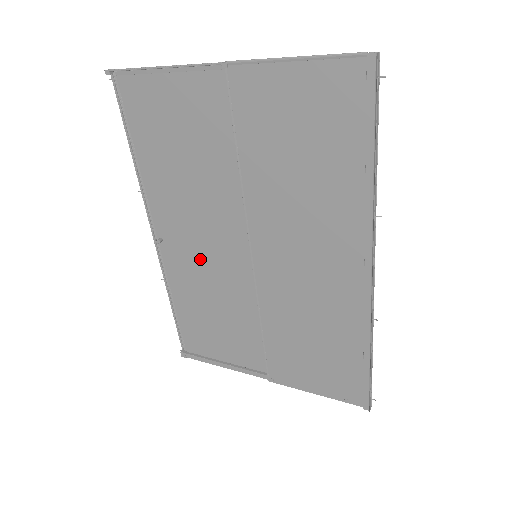
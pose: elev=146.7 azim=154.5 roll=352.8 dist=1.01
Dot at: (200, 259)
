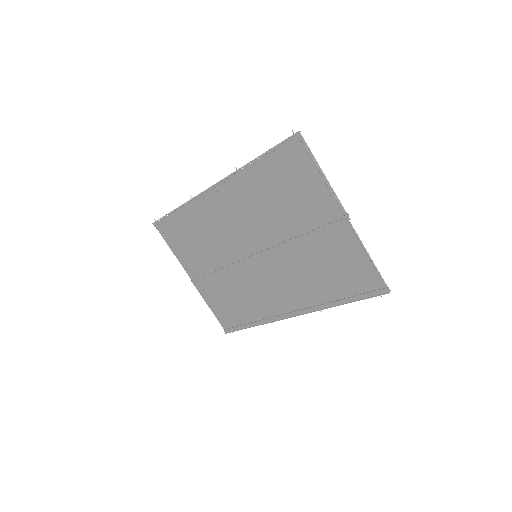
Dot at: (226, 221)
